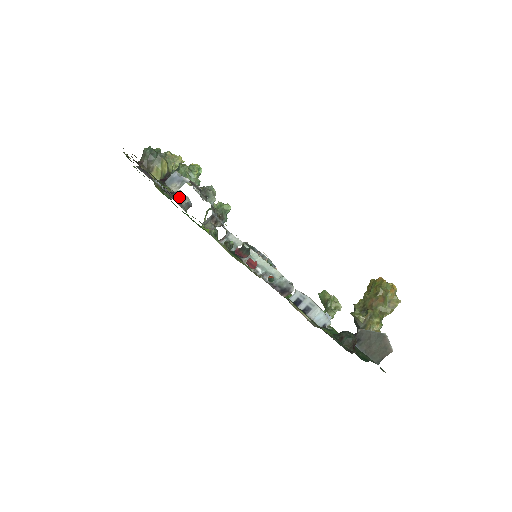
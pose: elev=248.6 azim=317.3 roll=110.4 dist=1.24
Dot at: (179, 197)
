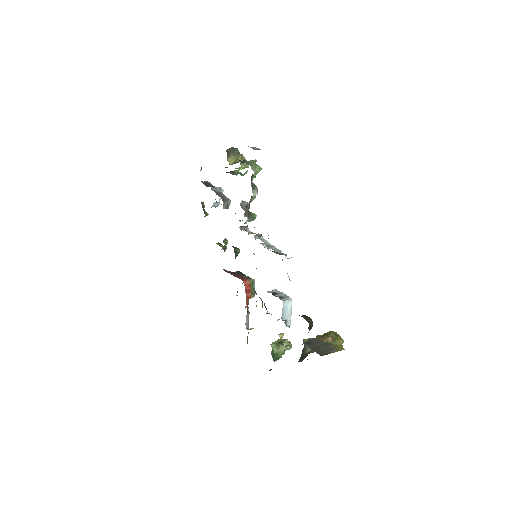
Dot at: (224, 199)
